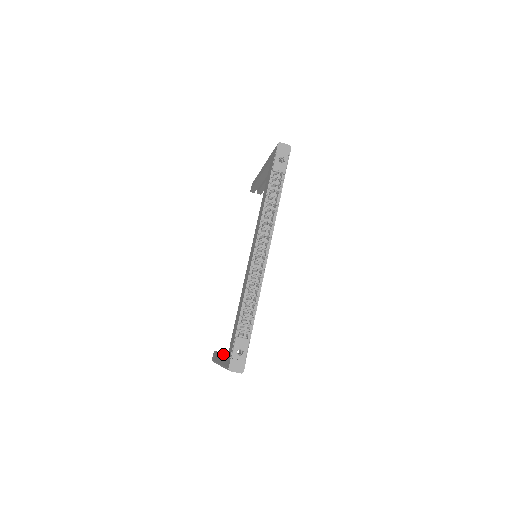
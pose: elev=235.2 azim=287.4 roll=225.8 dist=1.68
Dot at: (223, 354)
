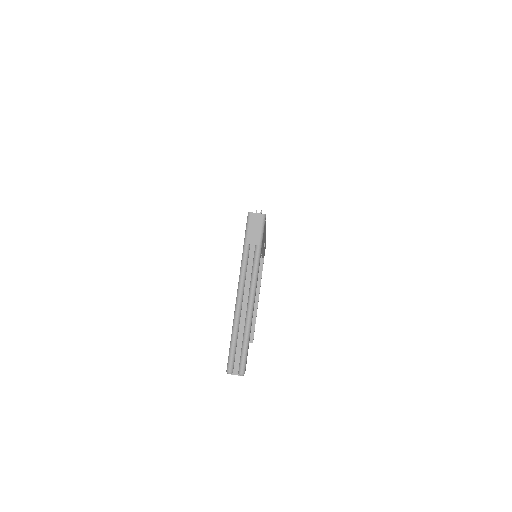
Dot at: occluded
